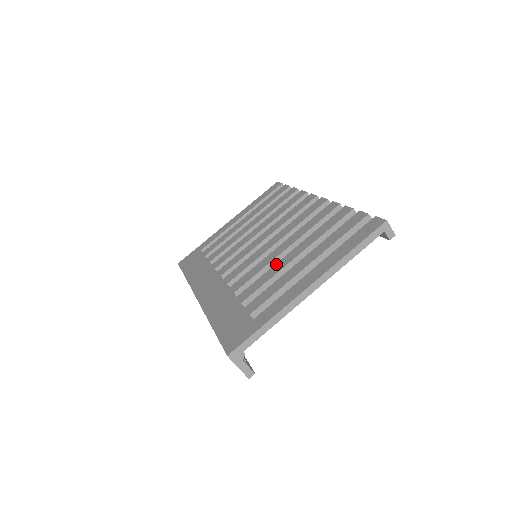
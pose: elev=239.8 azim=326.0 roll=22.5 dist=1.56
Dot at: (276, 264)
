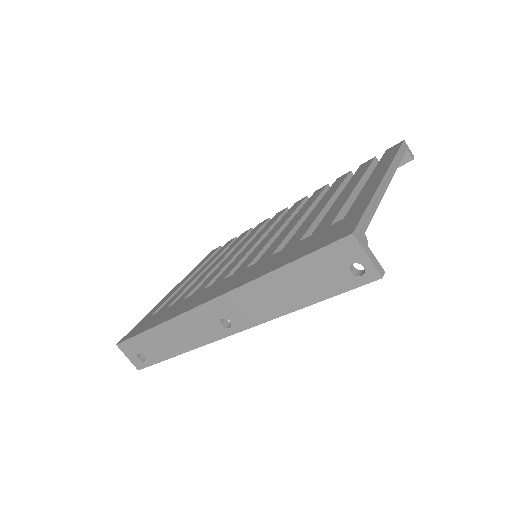
Dot at: (307, 218)
